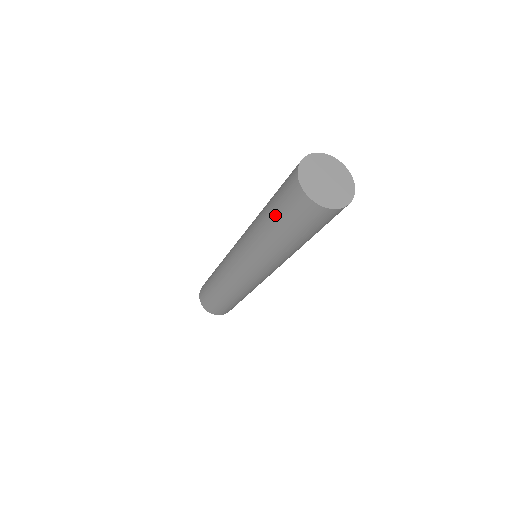
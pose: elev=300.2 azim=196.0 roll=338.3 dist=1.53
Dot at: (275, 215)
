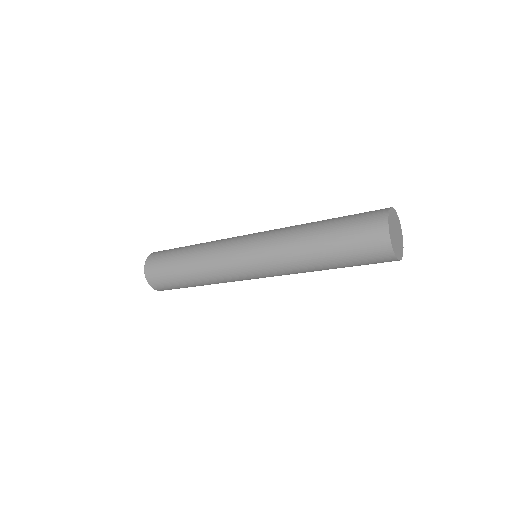
Dot at: (338, 243)
